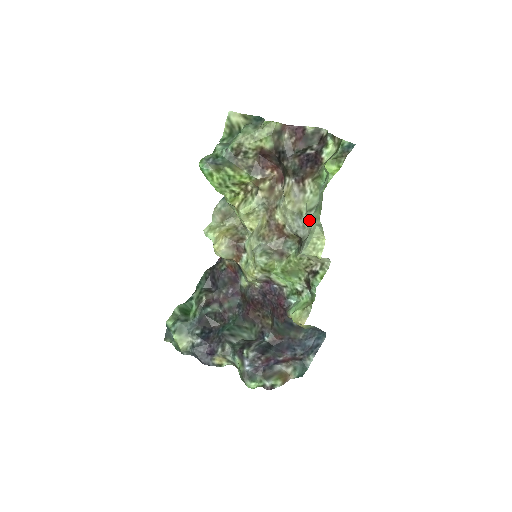
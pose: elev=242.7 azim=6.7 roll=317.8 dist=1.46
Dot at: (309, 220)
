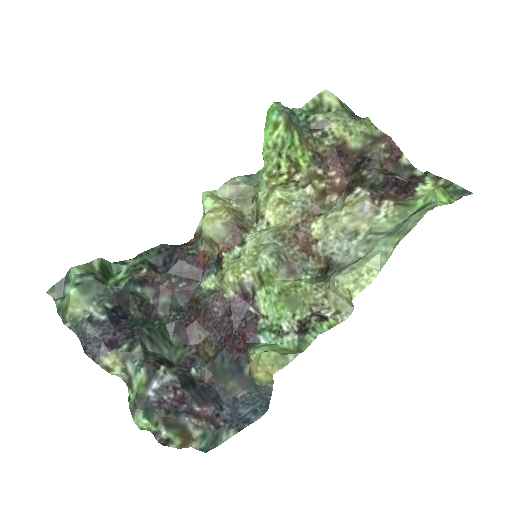
Dot at: (366, 245)
